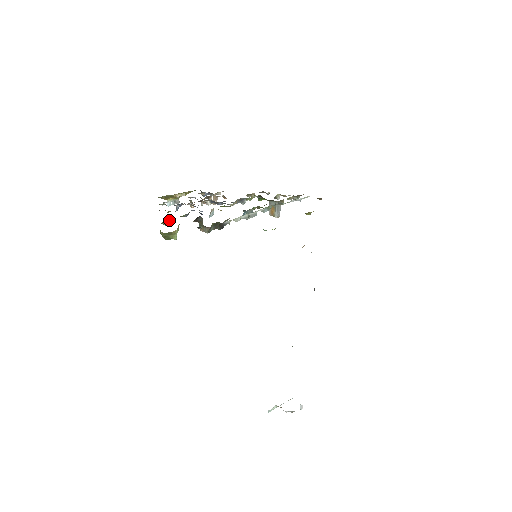
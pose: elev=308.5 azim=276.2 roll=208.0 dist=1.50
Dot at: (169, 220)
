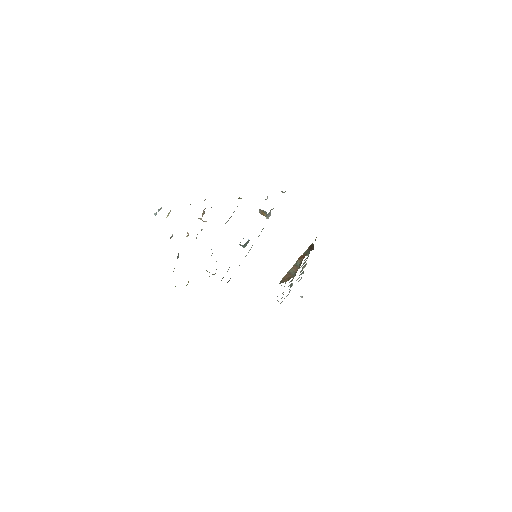
Dot at: (174, 268)
